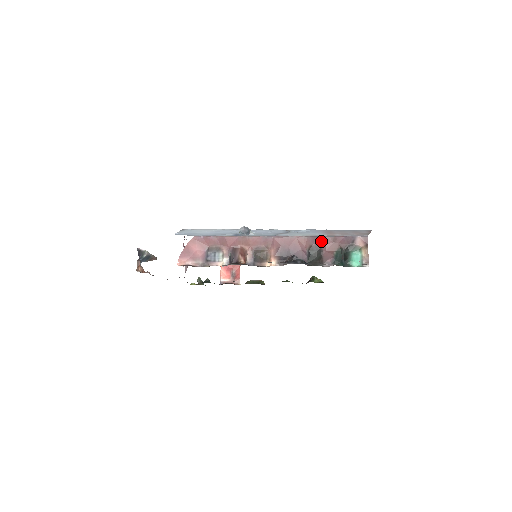
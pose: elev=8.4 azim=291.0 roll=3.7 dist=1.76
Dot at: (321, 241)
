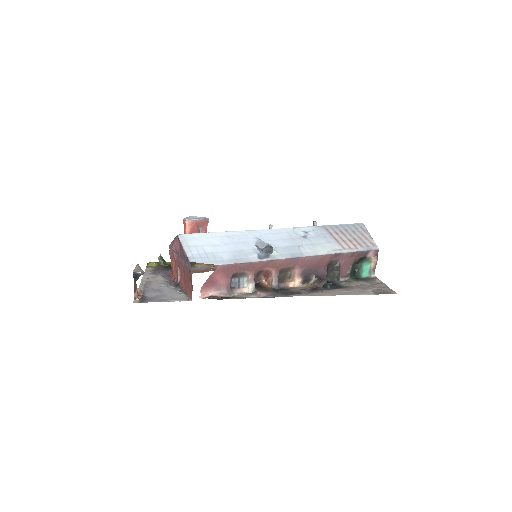
Dot at: (341, 257)
